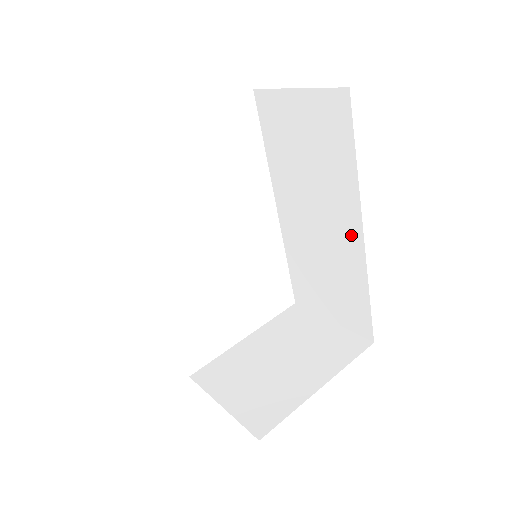
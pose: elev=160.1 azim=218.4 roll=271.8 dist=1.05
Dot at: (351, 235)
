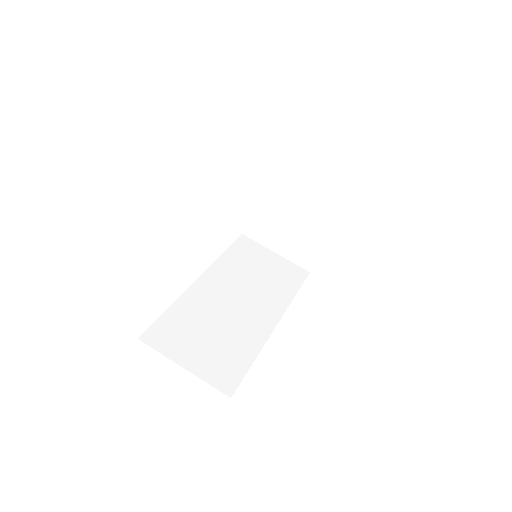
Dot at: occluded
